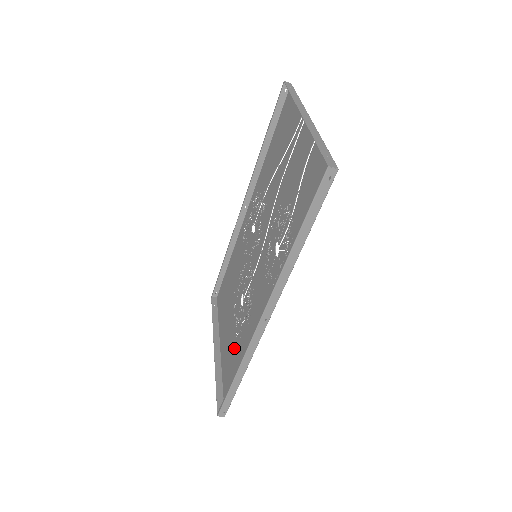
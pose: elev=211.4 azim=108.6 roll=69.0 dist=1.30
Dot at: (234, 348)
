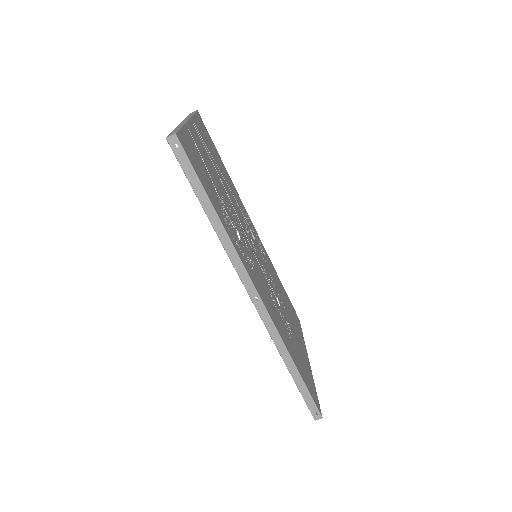
Dot at: (296, 348)
